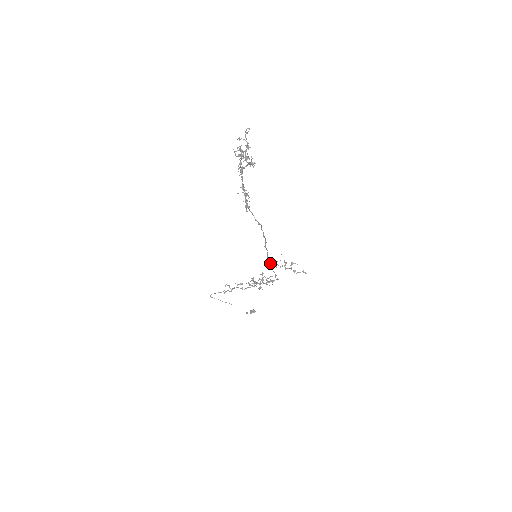
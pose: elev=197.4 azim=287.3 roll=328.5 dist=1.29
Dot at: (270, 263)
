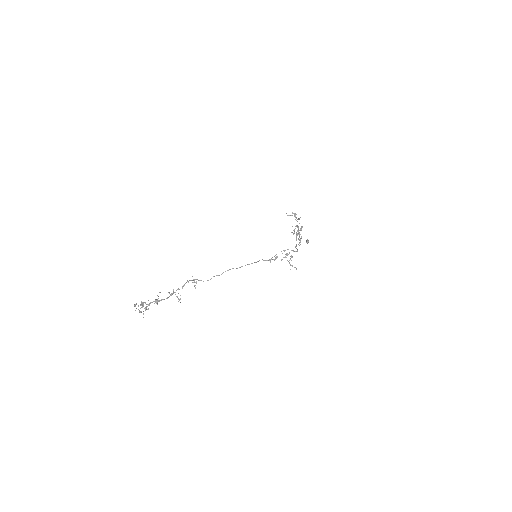
Dot at: (268, 260)
